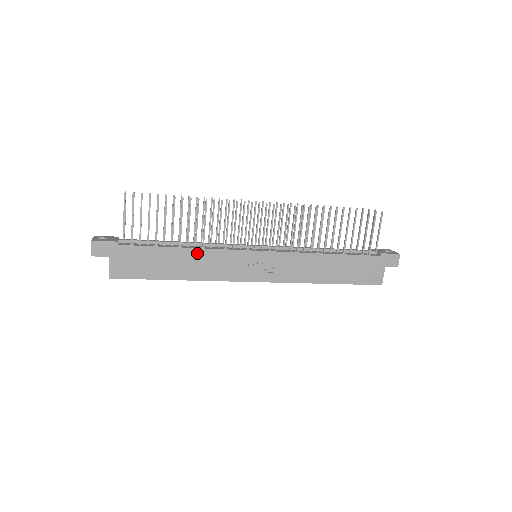
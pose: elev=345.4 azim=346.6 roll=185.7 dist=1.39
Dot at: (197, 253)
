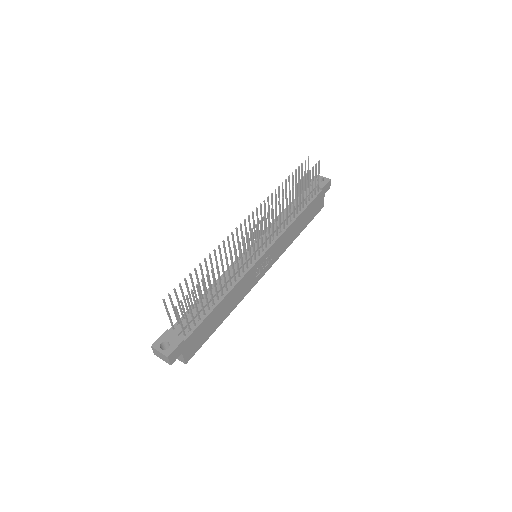
Dot at: (231, 294)
